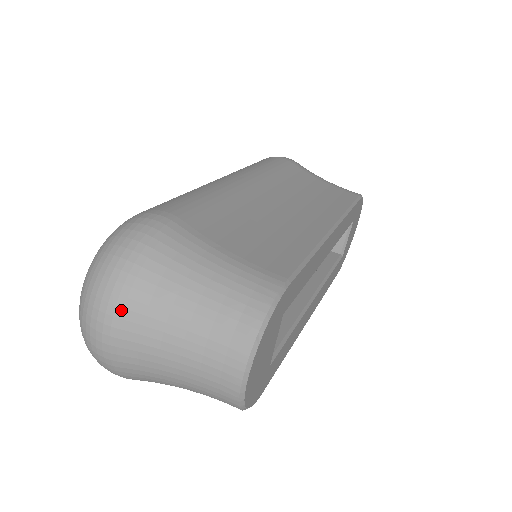
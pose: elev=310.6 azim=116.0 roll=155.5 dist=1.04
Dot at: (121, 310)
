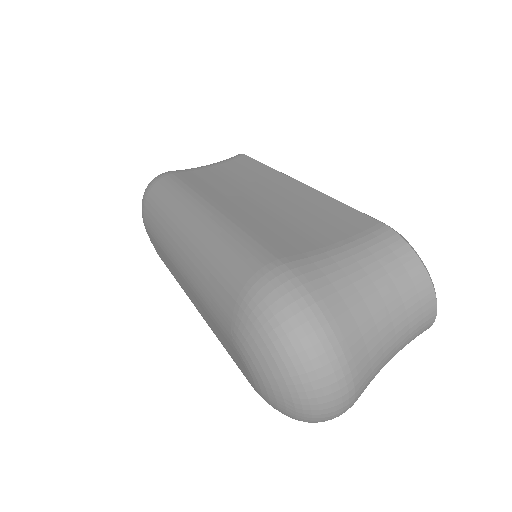
Dot at: (349, 352)
